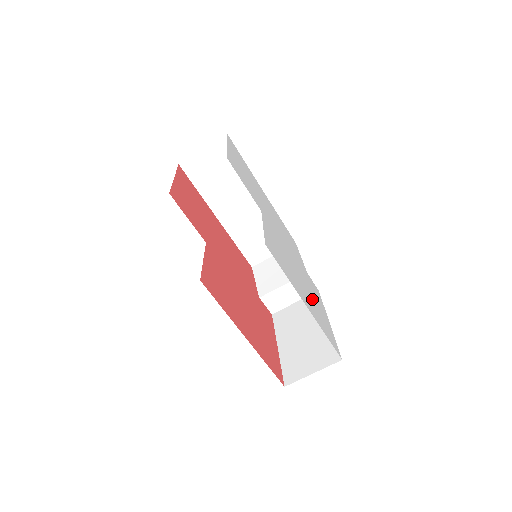
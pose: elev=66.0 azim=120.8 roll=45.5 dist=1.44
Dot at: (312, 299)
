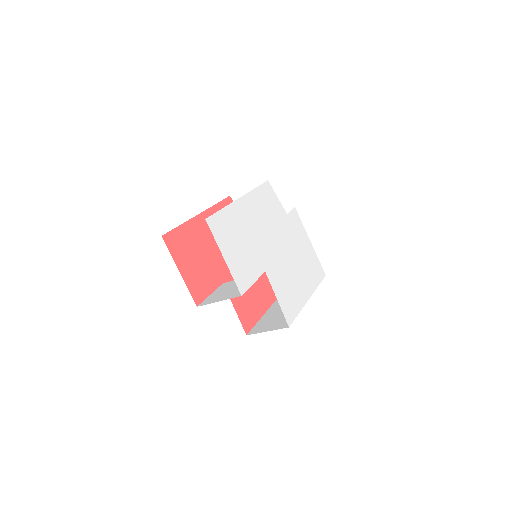
Dot at: (303, 261)
